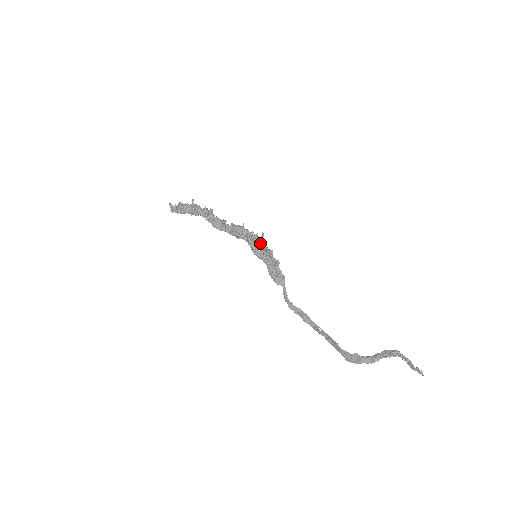
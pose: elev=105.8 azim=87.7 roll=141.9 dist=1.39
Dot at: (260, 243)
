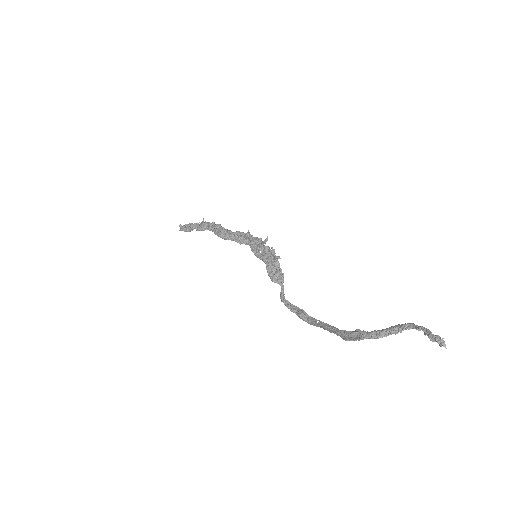
Dot at: (262, 243)
